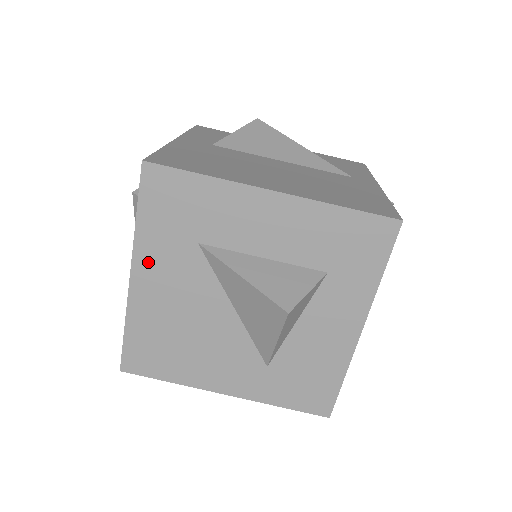
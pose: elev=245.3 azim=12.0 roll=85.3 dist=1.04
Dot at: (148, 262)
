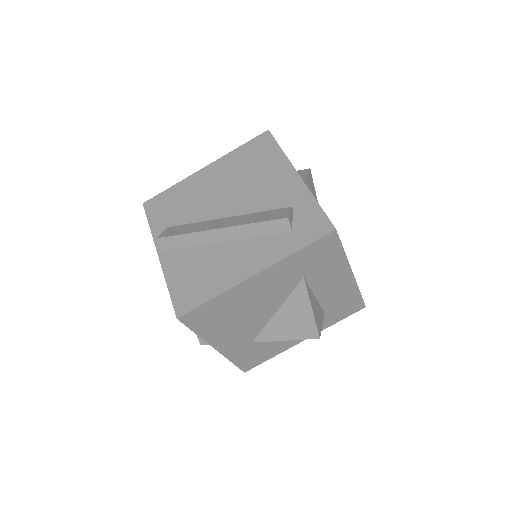
Dot at: (274, 273)
